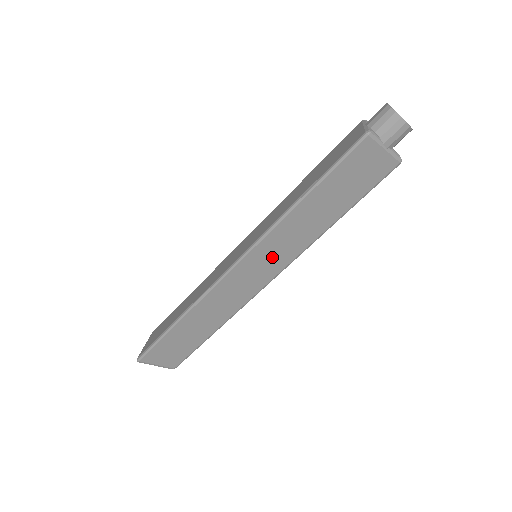
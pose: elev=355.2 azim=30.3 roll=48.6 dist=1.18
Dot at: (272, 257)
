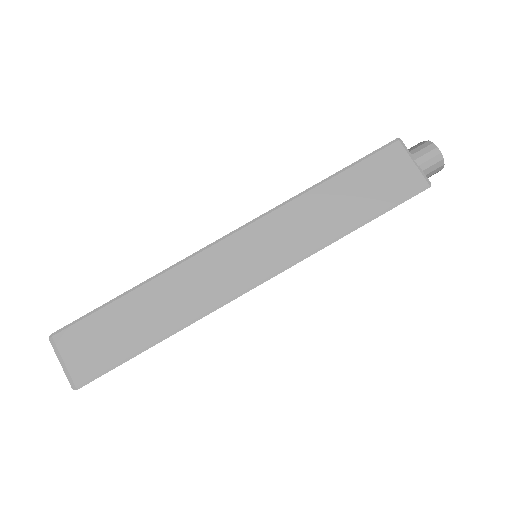
Dot at: occluded
